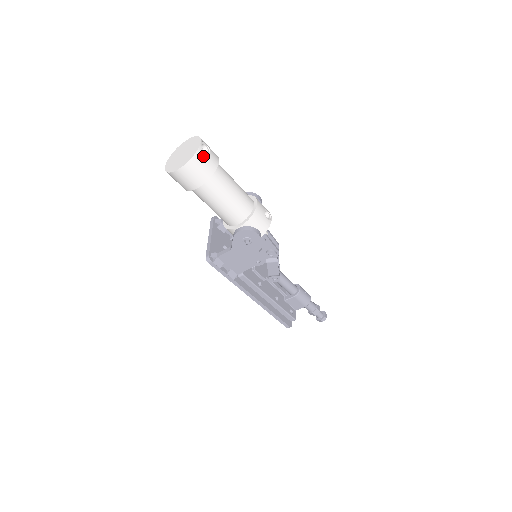
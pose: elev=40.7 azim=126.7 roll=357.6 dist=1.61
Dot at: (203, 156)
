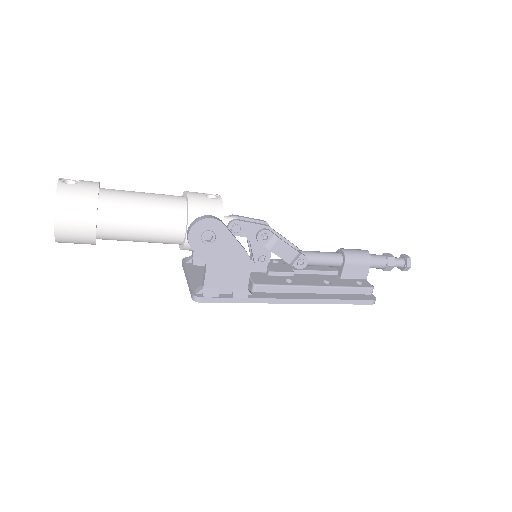
Dot at: (69, 189)
